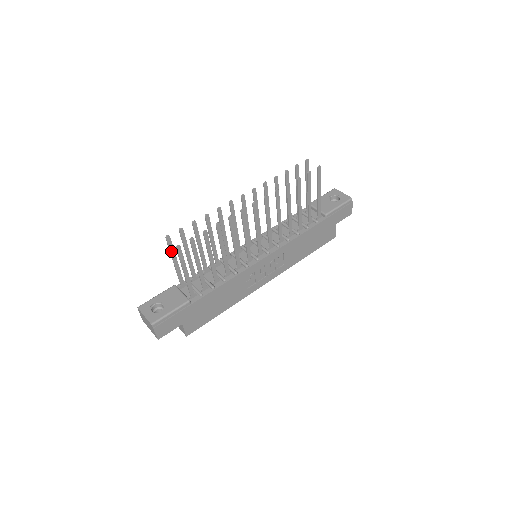
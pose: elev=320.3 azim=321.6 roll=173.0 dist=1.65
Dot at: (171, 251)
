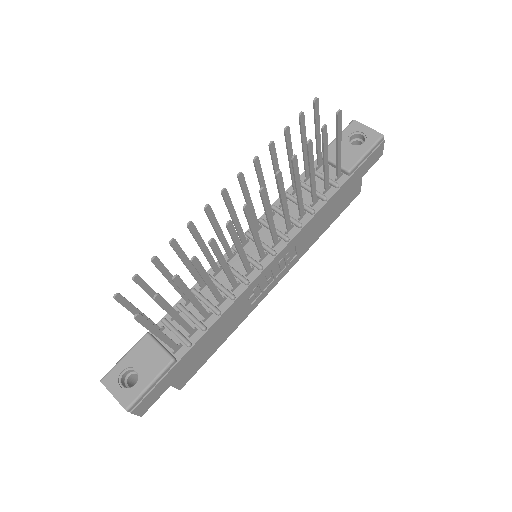
Dot at: (128, 308)
